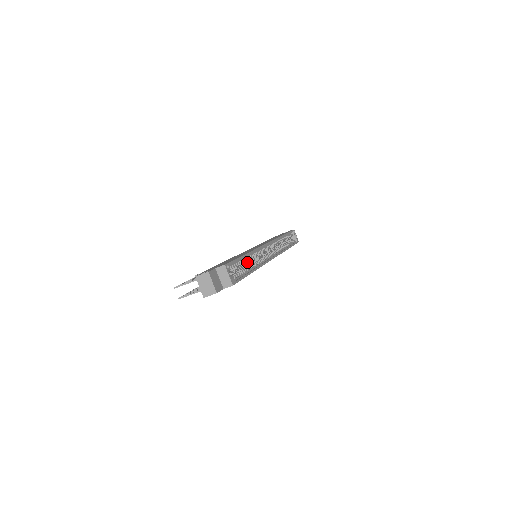
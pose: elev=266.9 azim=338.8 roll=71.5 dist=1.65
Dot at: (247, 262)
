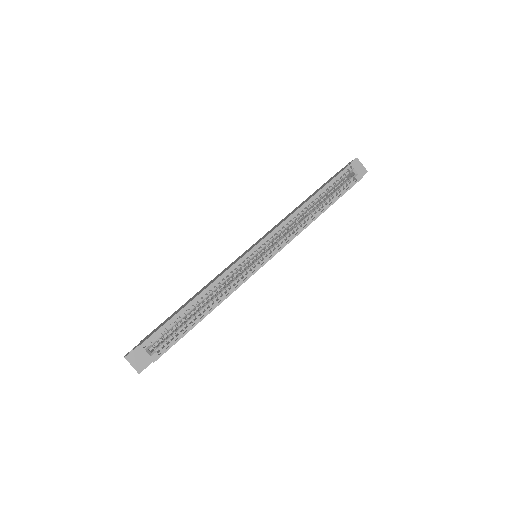
Dot at: (227, 283)
